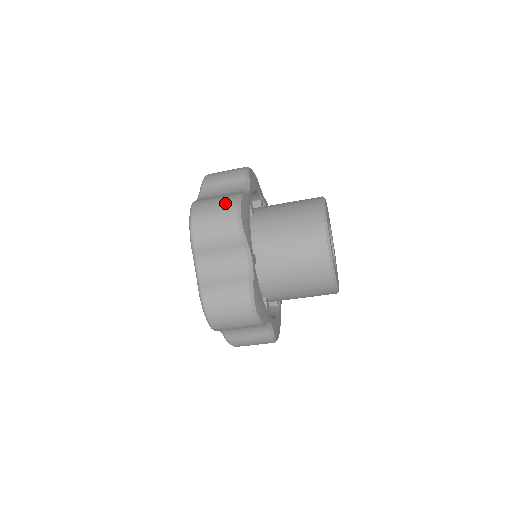
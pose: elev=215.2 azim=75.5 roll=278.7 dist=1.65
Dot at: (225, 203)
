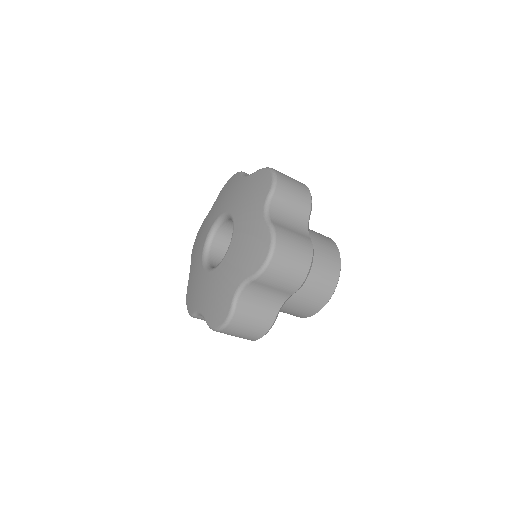
Dot at: (303, 255)
